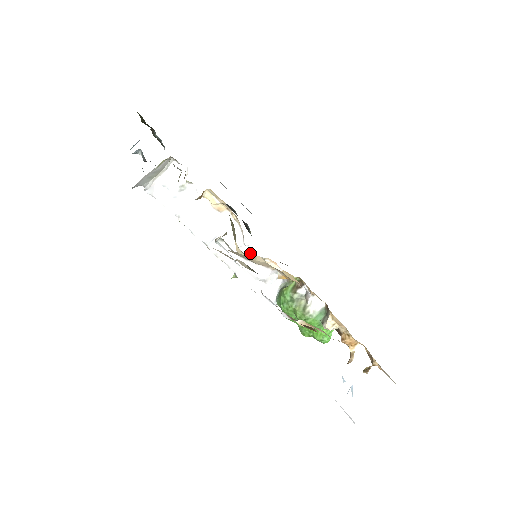
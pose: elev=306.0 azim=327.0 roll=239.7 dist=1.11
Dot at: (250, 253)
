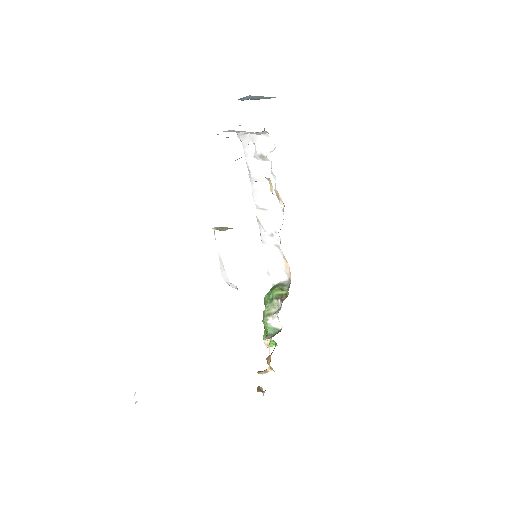
Dot at: (279, 243)
